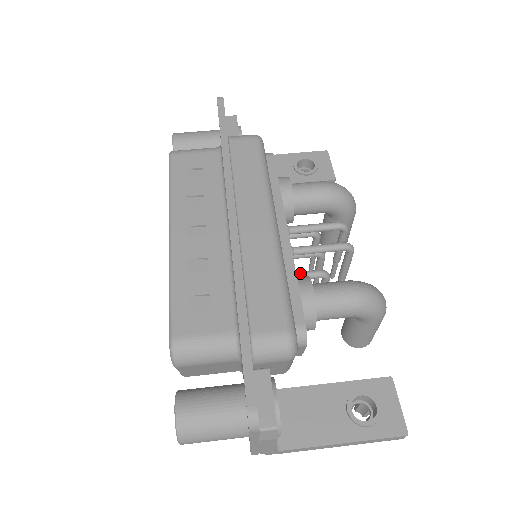
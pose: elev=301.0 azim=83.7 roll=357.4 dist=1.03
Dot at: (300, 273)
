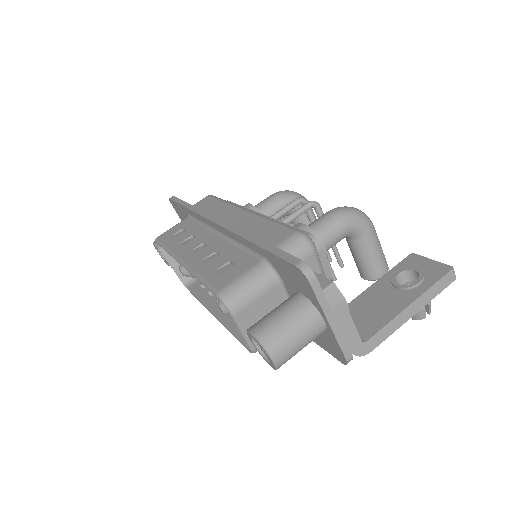
Dot at: occluded
